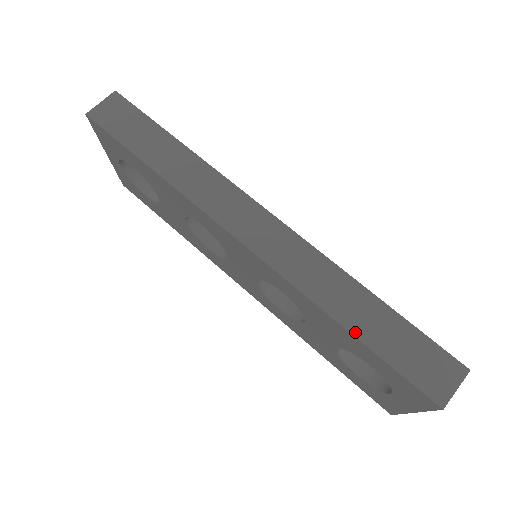
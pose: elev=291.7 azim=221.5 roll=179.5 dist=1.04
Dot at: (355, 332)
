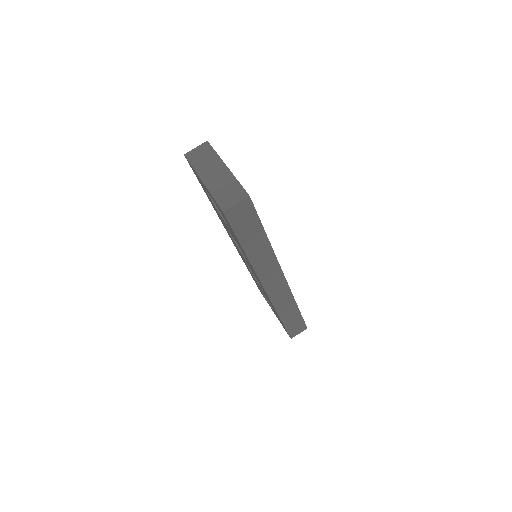
Dot at: (283, 320)
